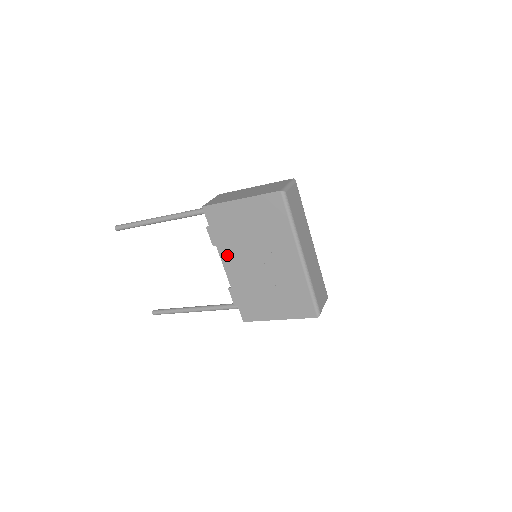
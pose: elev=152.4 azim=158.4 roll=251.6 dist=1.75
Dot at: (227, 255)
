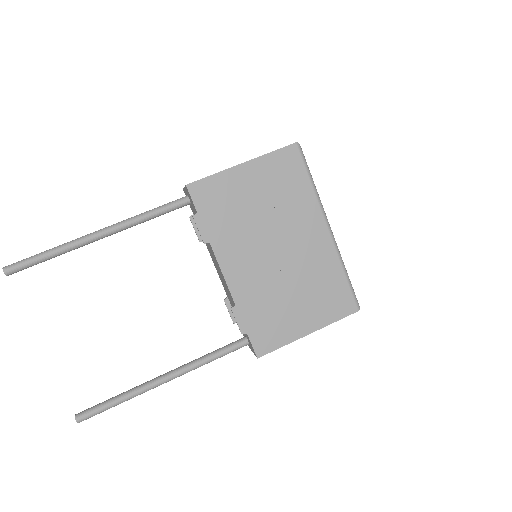
Dot at: (227, 253)
